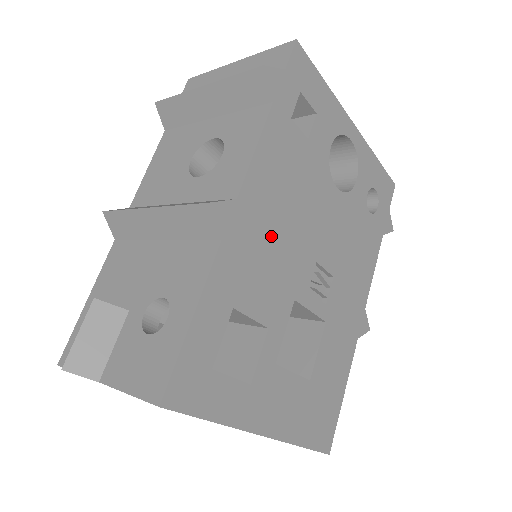
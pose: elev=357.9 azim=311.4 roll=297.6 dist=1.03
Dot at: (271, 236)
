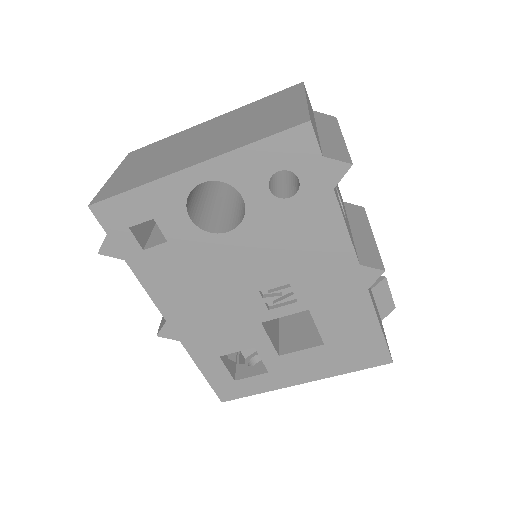
Dot at: (206, 314)
